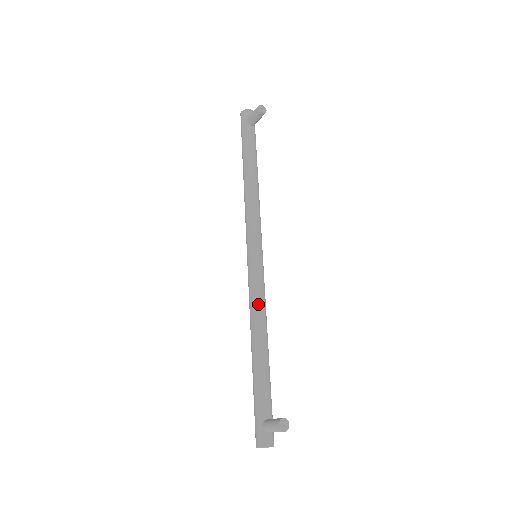
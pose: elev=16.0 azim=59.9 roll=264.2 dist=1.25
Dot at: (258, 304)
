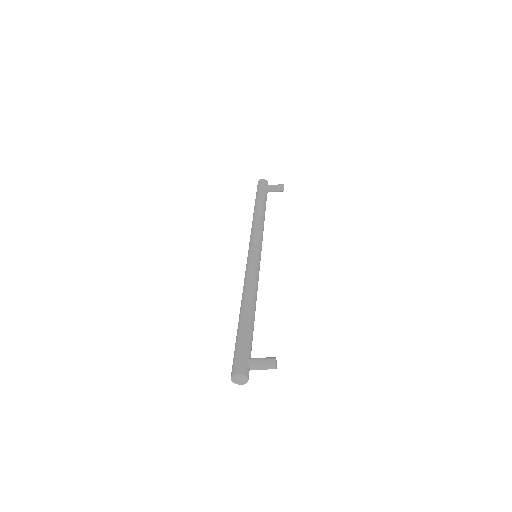
Dot at: (257, 282)
